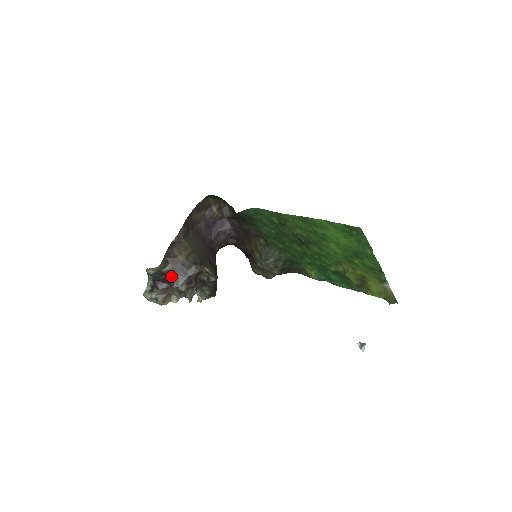
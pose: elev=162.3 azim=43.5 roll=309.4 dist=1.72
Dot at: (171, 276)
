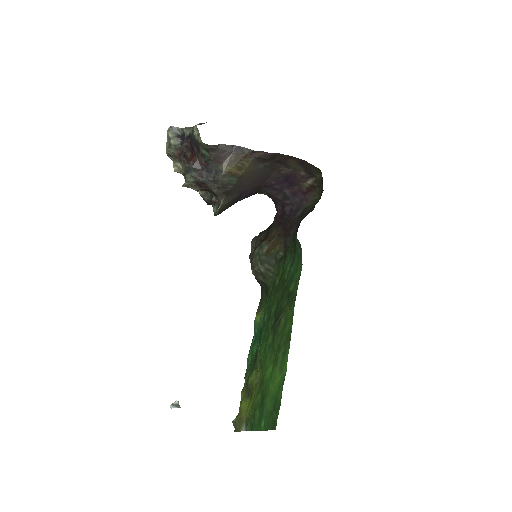
Dot at: (199, 160)
